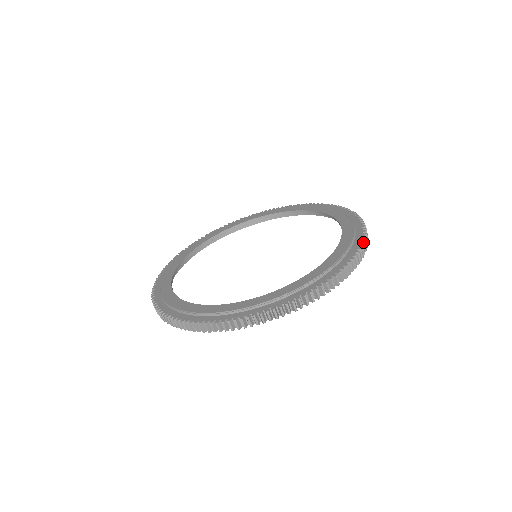
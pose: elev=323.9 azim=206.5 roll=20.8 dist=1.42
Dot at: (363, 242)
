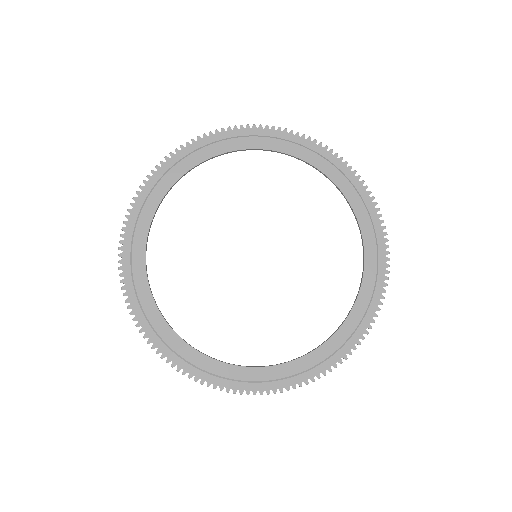
Dot at: occluded
